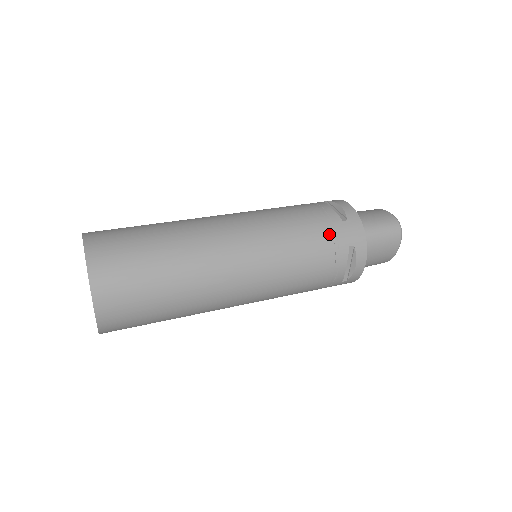
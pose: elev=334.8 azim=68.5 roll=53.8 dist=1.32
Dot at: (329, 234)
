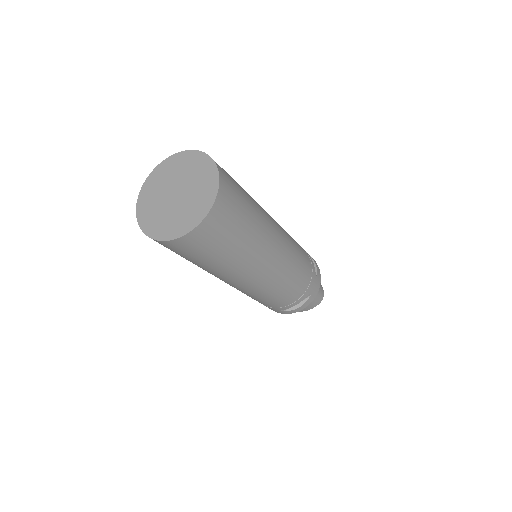
Dot at: (309, 279)
